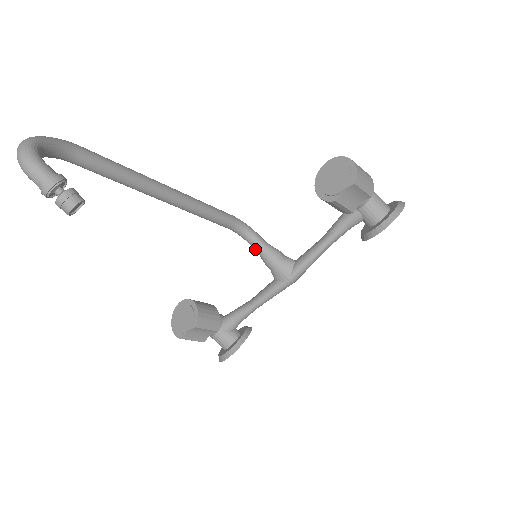
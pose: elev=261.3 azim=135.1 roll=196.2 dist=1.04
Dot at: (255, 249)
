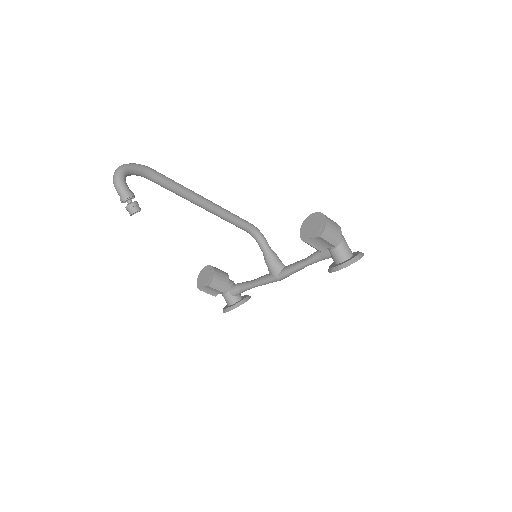
Dot at: (261, 249)
